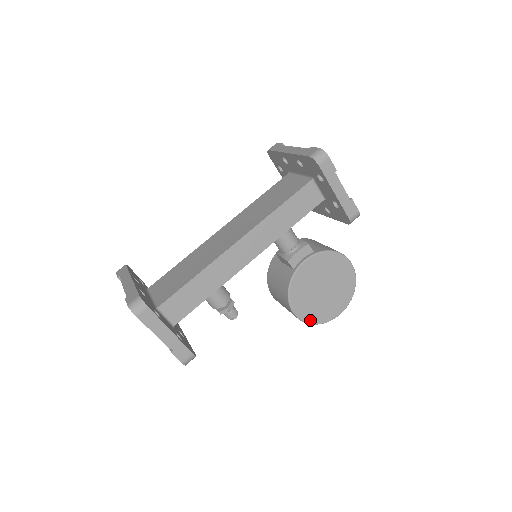
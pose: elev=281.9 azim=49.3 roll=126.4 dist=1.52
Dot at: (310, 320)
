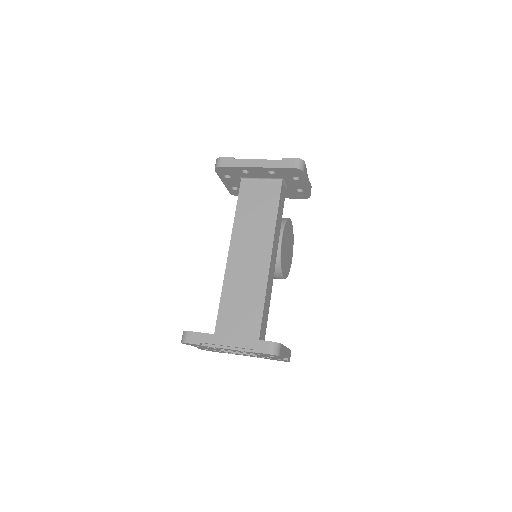
Dot at: (287, 275)
